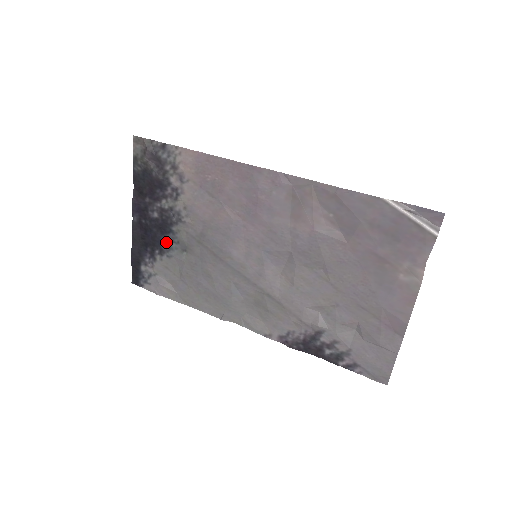
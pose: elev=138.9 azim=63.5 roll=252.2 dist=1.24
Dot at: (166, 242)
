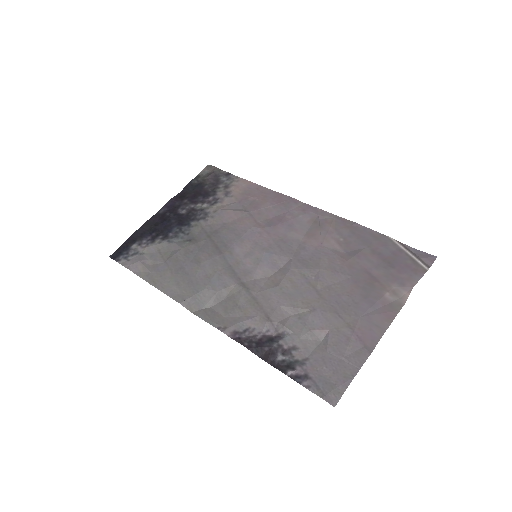
Dot at: (176, 231)
